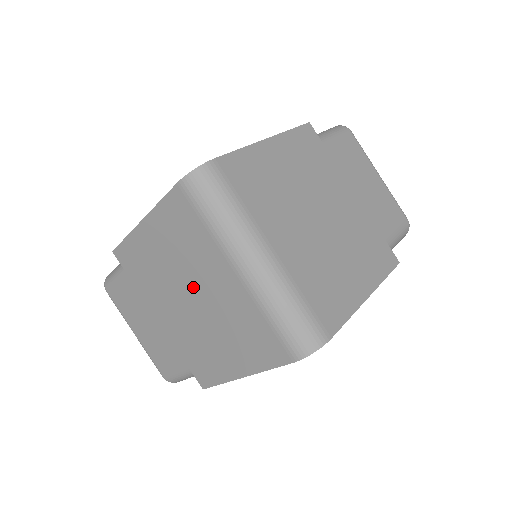
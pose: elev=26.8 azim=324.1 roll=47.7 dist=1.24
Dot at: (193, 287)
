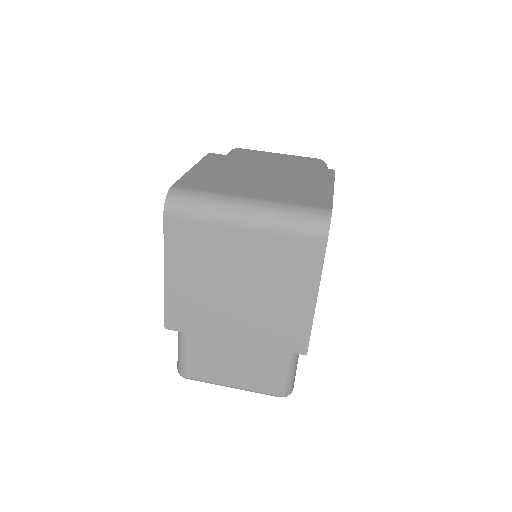
Dot at: (231, 277)
